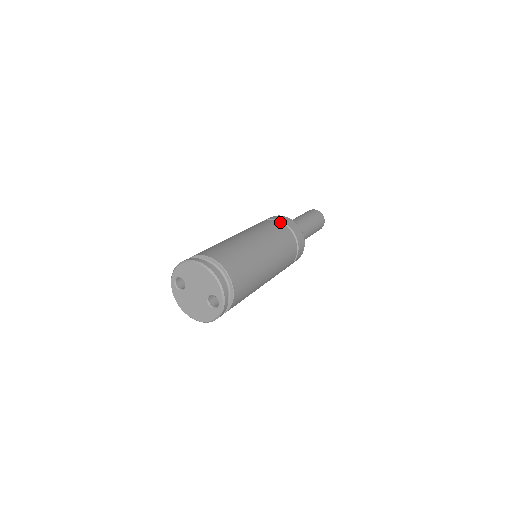
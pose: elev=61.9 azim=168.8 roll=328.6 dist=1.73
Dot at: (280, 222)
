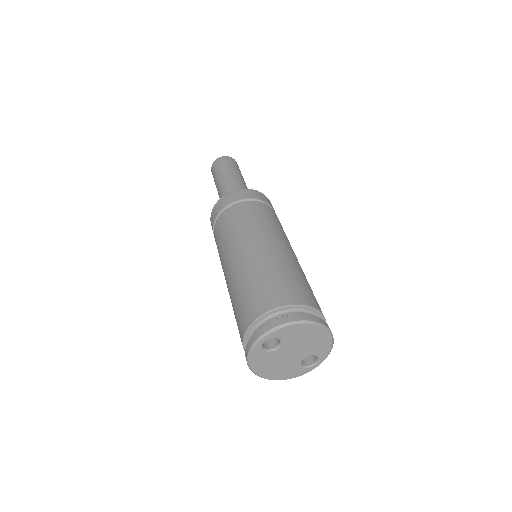
Dot at: (270, 207)
